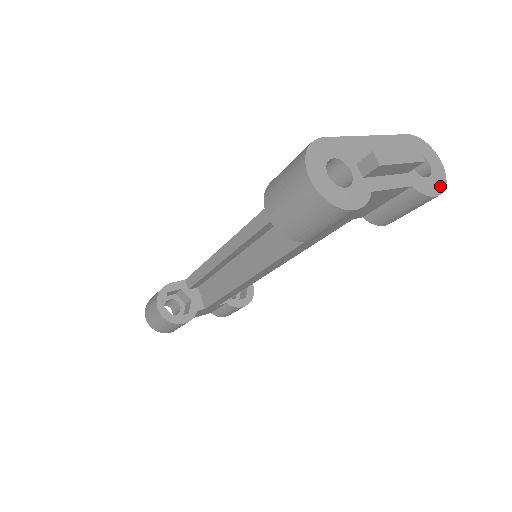
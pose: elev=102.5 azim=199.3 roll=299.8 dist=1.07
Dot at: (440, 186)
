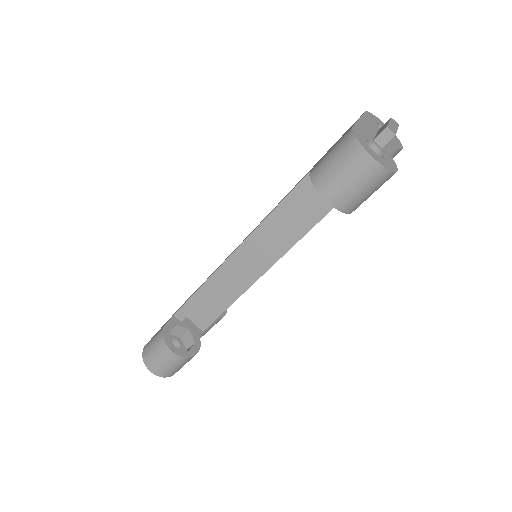
Dot at: (398, 141)
